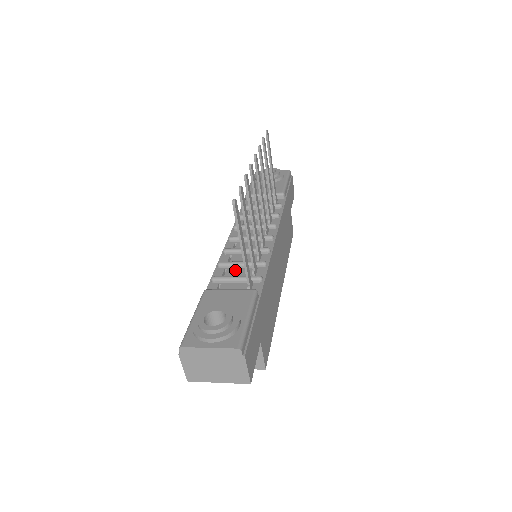
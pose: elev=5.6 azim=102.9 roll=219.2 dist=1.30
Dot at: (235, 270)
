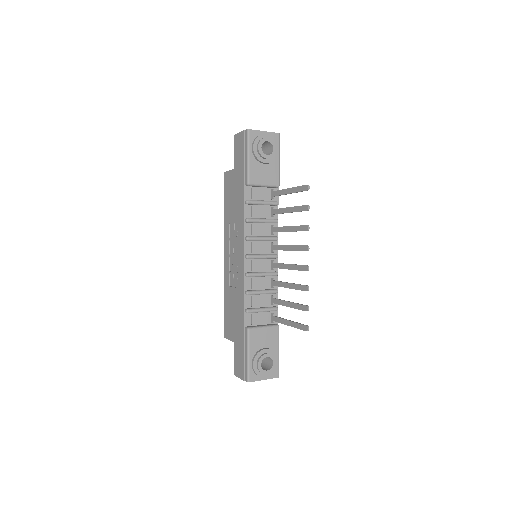
Dot at: (258, 298)
